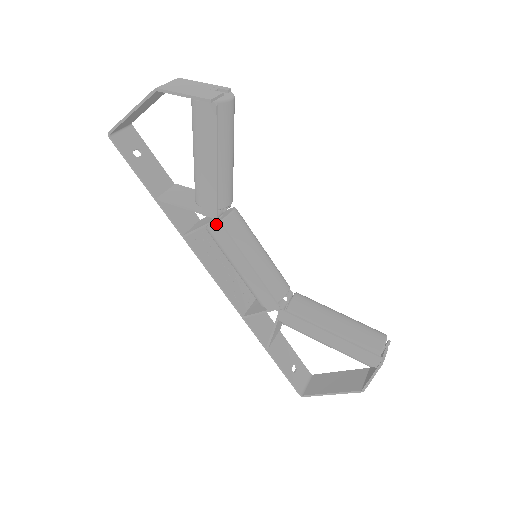
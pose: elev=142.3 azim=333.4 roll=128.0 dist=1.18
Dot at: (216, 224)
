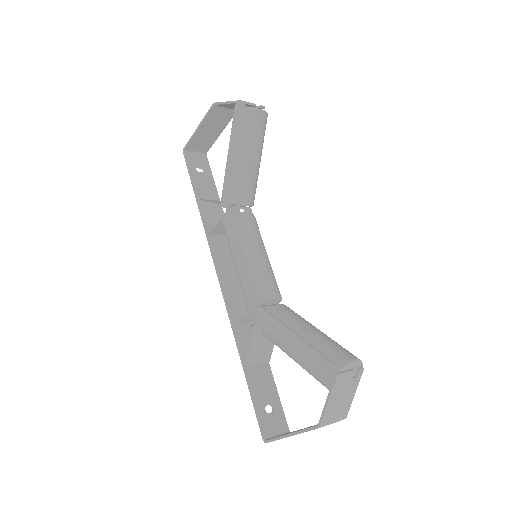
Dot at: (227, 213)
